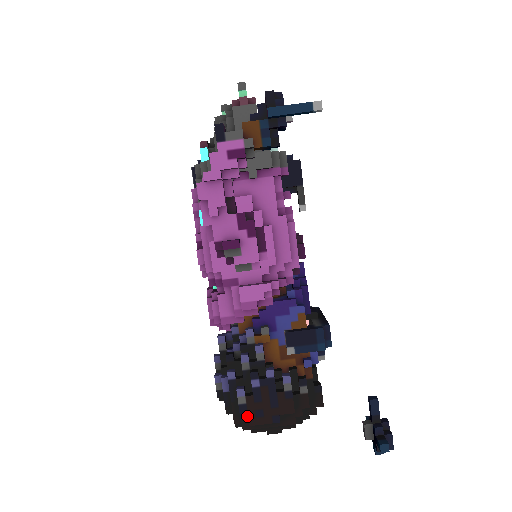
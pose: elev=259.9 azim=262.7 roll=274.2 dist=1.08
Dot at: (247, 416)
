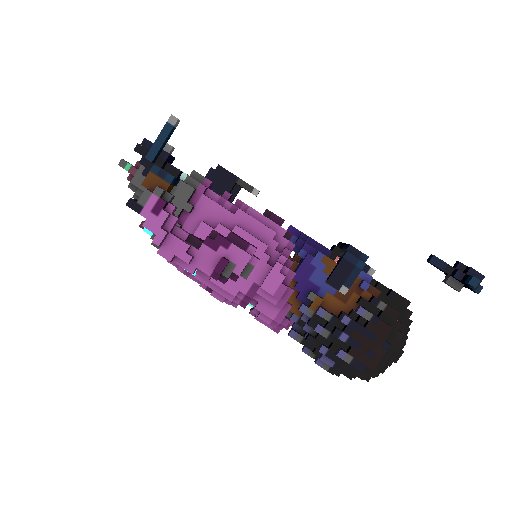
Dot at: (364, 365)
